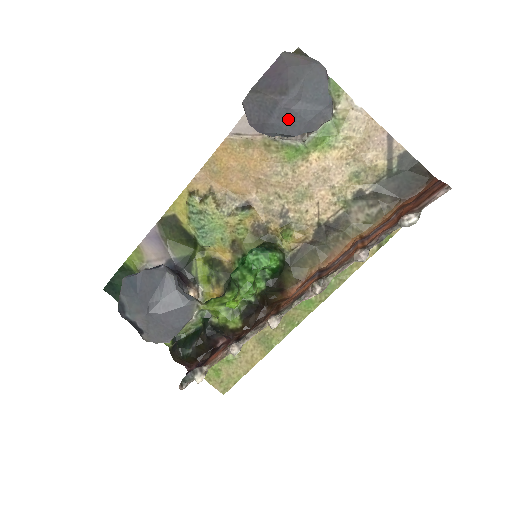
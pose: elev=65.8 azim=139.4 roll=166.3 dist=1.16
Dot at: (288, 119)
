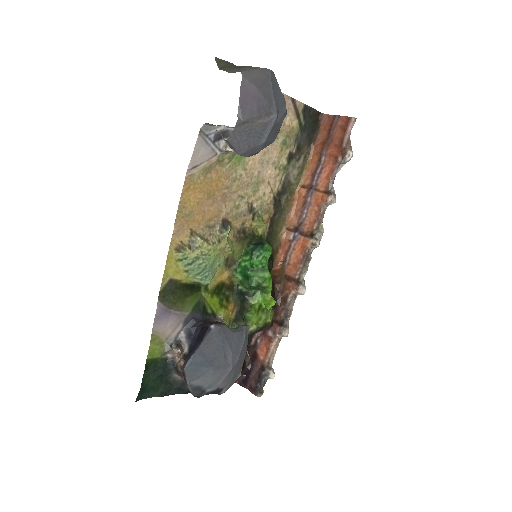
Dot at: (273, 133)
